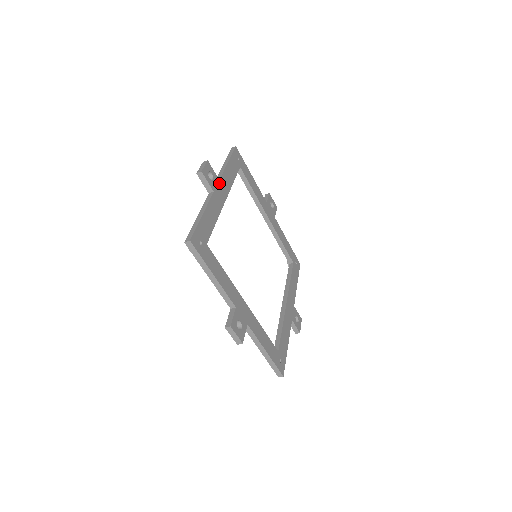
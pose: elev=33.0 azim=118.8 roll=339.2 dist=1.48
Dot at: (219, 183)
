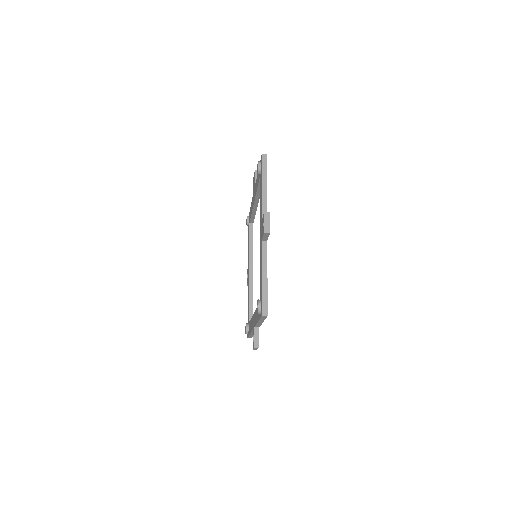
Dot at: occluded
